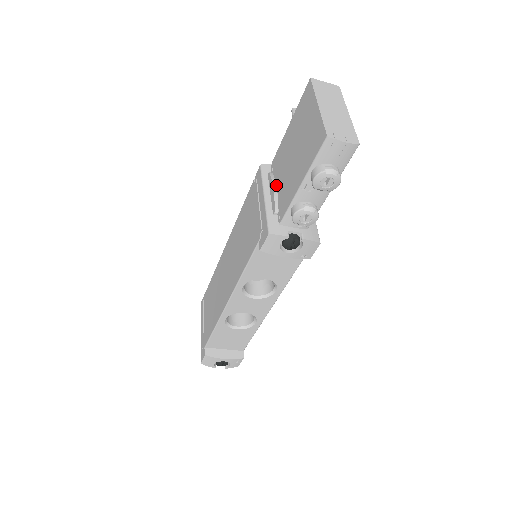
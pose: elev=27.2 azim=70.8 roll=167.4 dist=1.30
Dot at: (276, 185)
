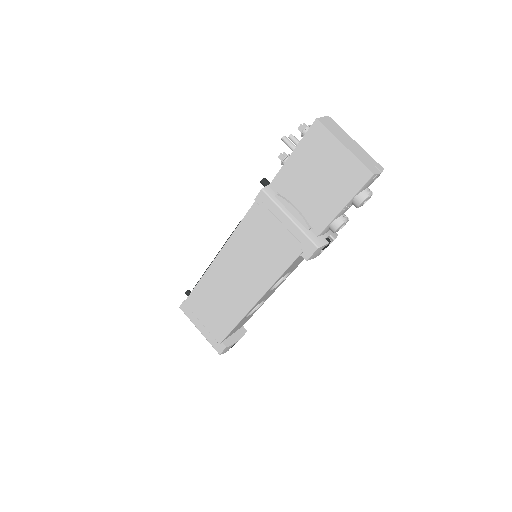
Dot at: (292, 205)
